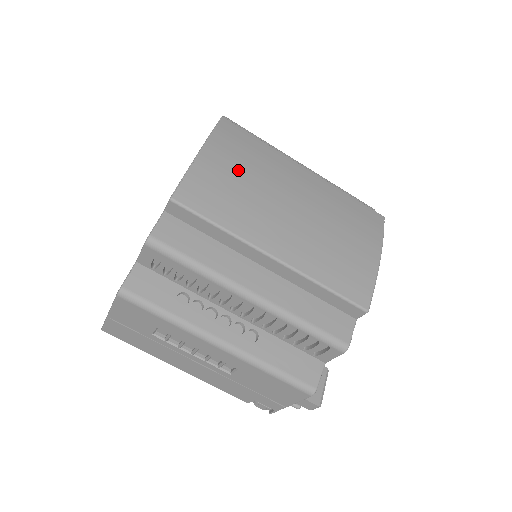
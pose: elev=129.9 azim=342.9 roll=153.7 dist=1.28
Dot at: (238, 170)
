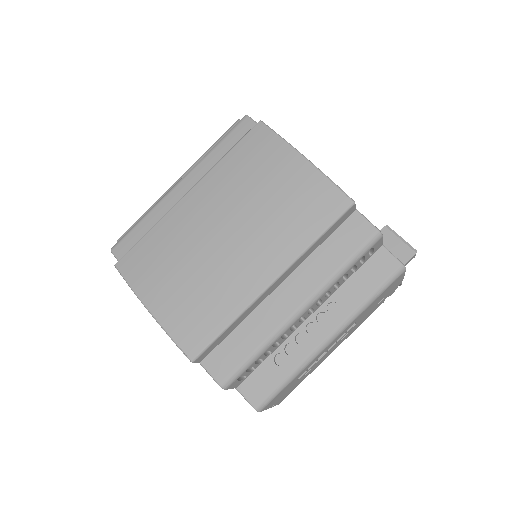
Dot at: (176, 280)
